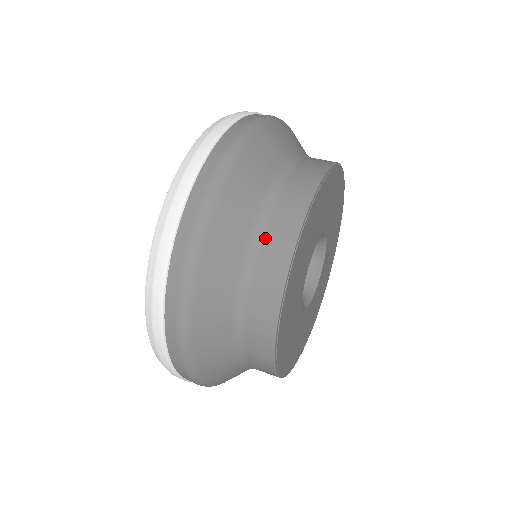
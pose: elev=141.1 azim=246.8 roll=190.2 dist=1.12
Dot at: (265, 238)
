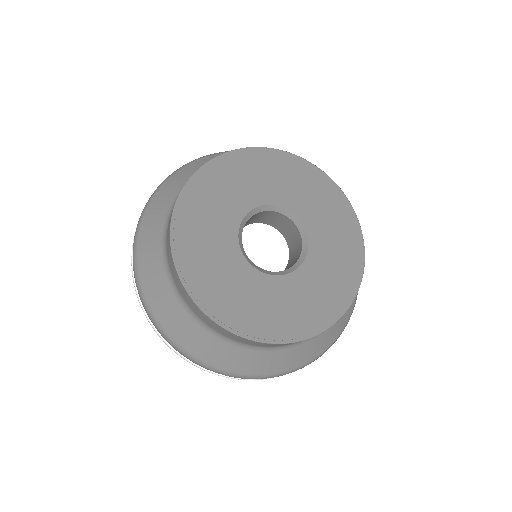
Dot at: occluded
